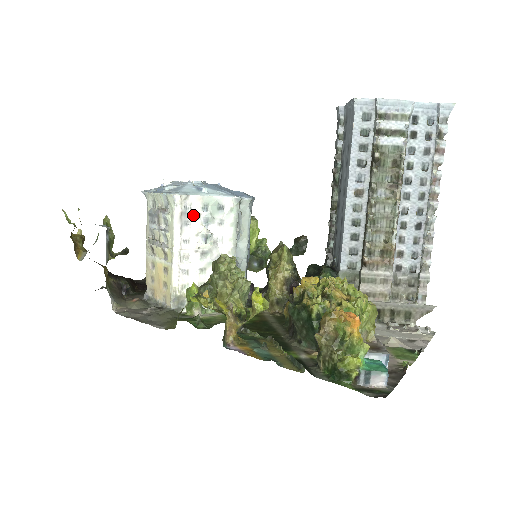
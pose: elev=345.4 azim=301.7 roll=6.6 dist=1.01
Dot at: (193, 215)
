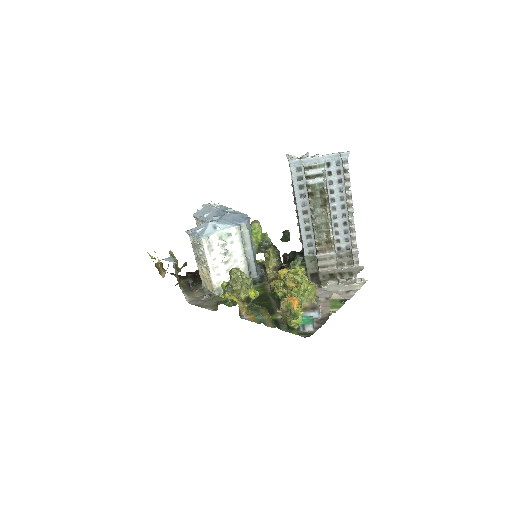
Dot at: (215, 245)
